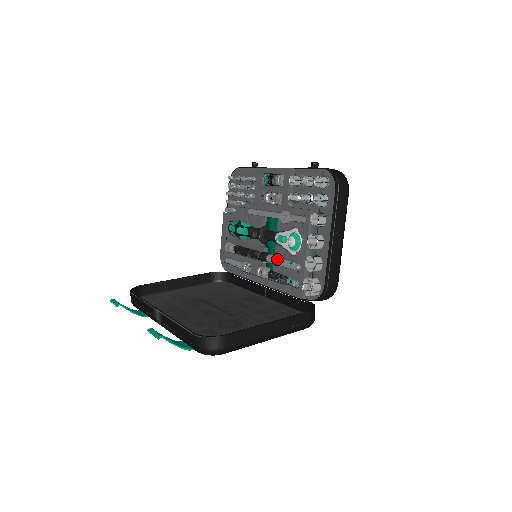
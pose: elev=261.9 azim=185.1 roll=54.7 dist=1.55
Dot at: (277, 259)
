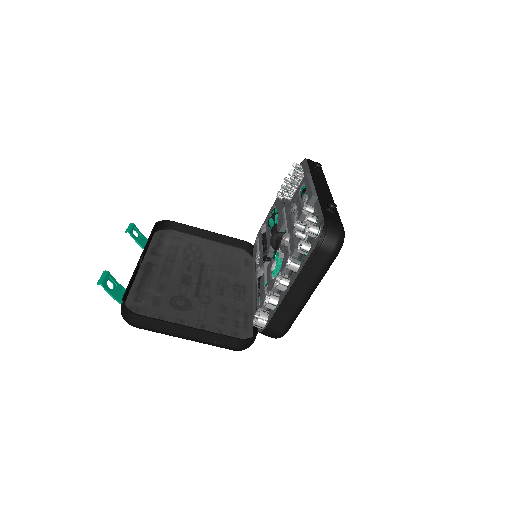
Dot at: (265, 271)
